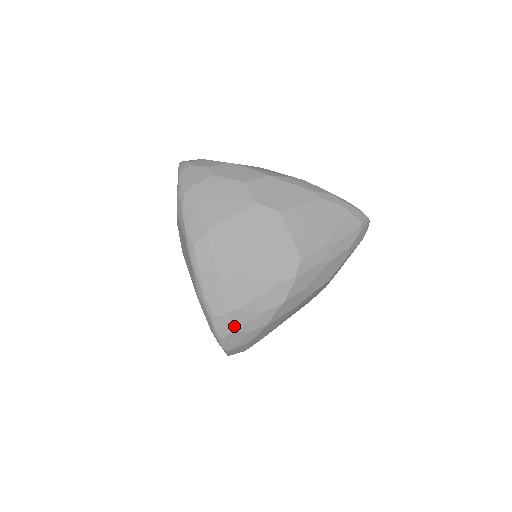
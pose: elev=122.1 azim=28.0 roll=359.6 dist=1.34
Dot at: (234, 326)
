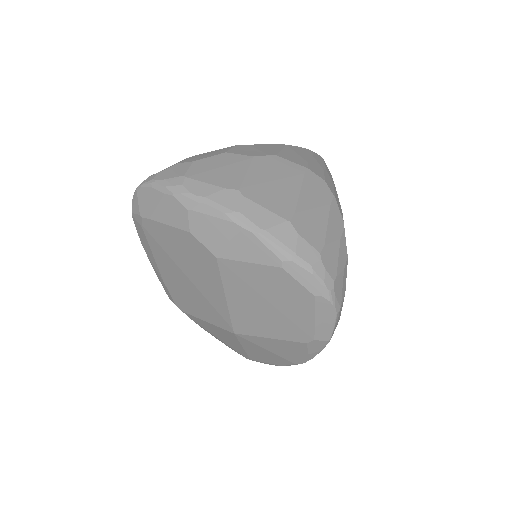
Dot at: (332, 268)
